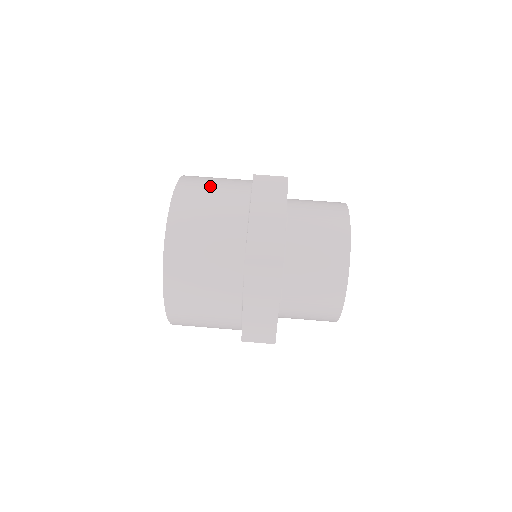
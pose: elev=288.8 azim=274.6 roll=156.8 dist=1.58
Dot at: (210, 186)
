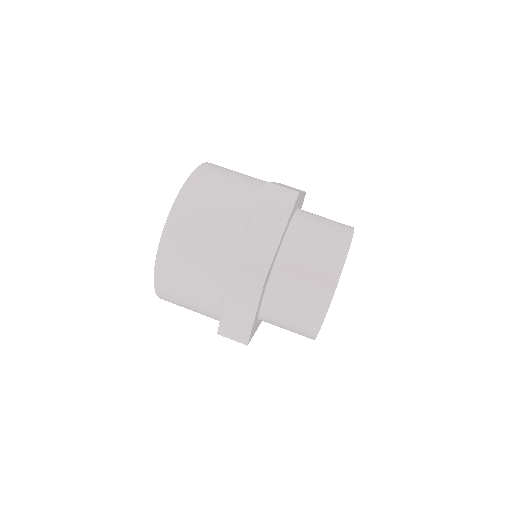
Dot at: (223, 182)
